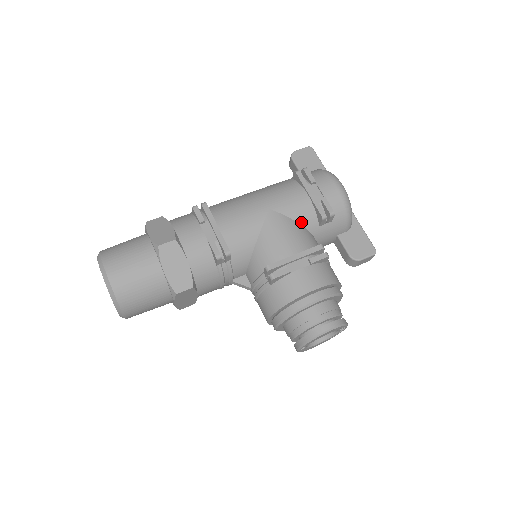
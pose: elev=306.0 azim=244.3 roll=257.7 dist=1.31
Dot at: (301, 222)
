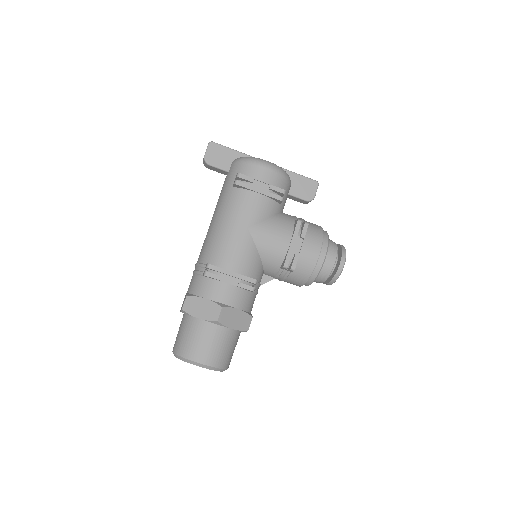
Dot at: (270, 215)
